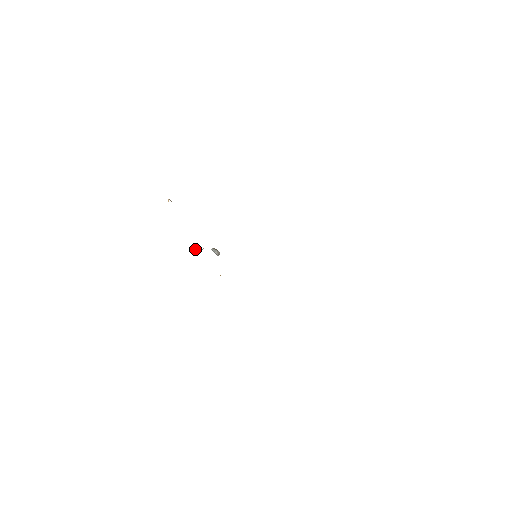
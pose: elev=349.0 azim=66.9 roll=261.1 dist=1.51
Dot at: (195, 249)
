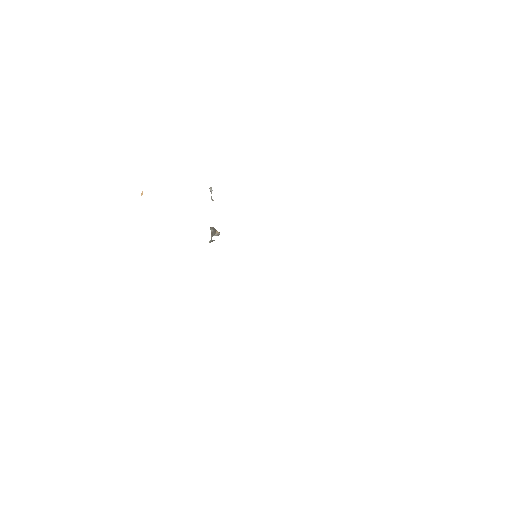
Dot at: (210, 191)
